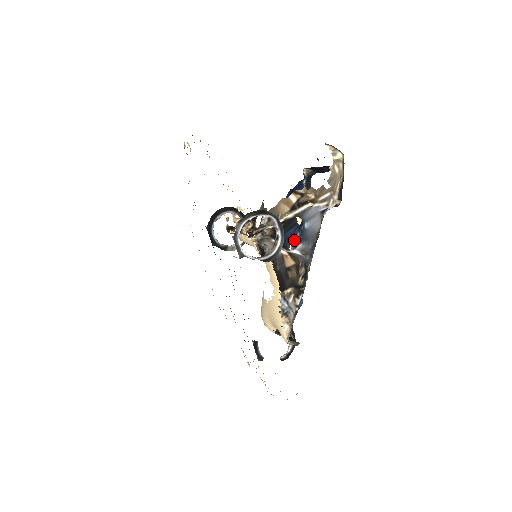
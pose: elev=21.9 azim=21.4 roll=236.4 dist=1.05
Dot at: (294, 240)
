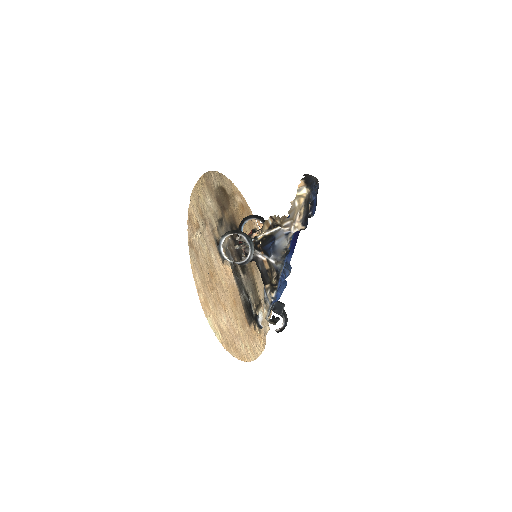
Dot at: (270, 251)
